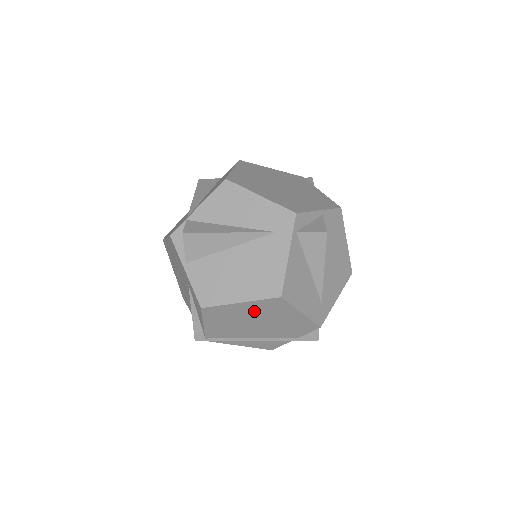
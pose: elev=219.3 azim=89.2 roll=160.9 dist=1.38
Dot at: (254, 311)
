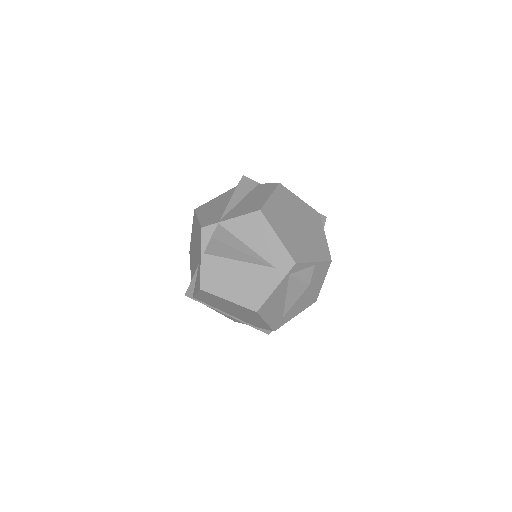
Dot at: (235, 307)
